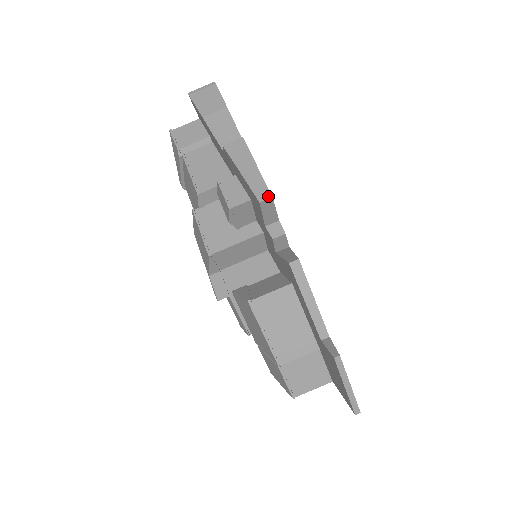
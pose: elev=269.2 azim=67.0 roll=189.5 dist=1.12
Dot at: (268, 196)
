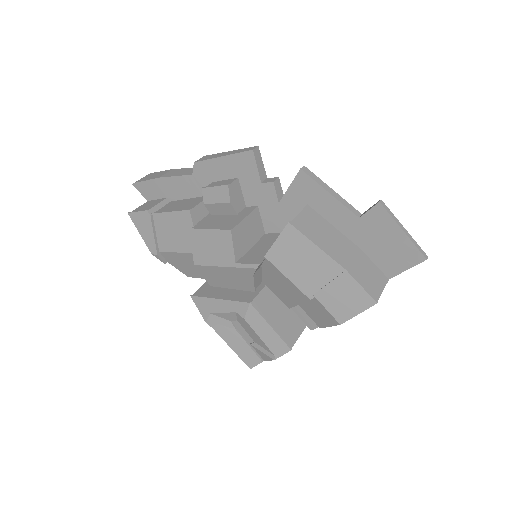
Dot at: (255, 147)
